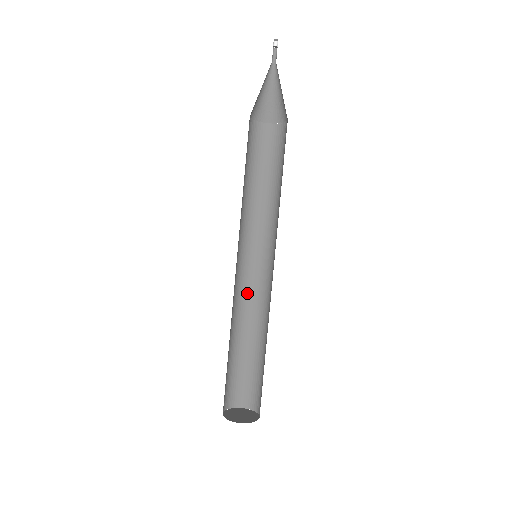
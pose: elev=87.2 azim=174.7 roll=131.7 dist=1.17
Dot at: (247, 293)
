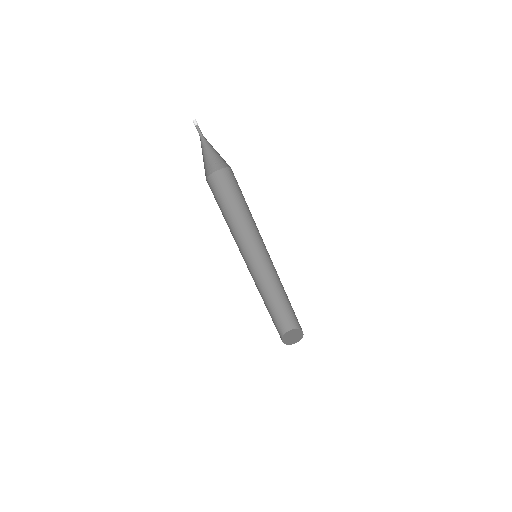
Dot at: (261, 274)
